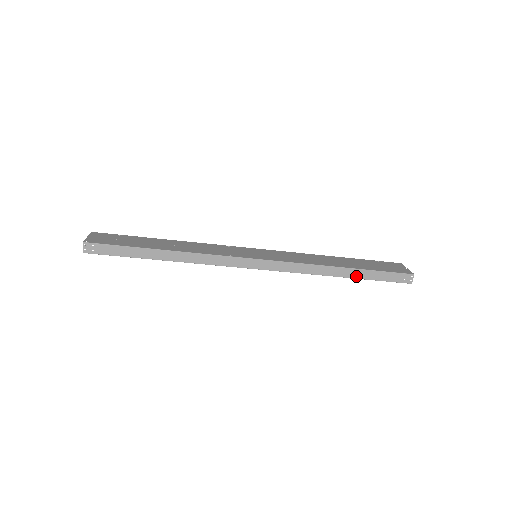
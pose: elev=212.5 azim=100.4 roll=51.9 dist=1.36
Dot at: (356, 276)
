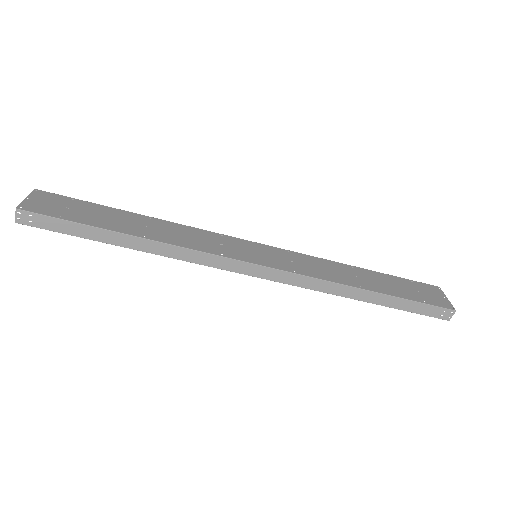
Dot at: (382, 302)
